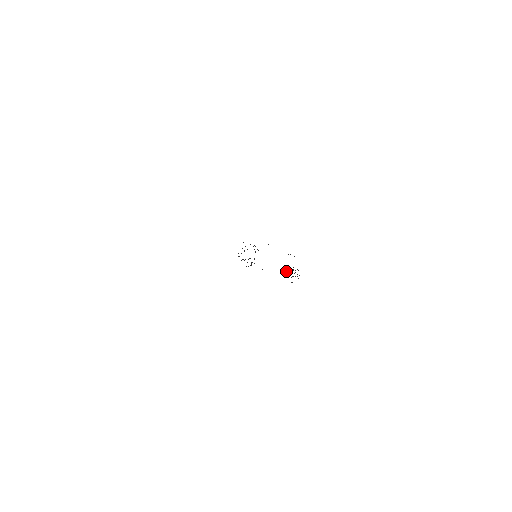
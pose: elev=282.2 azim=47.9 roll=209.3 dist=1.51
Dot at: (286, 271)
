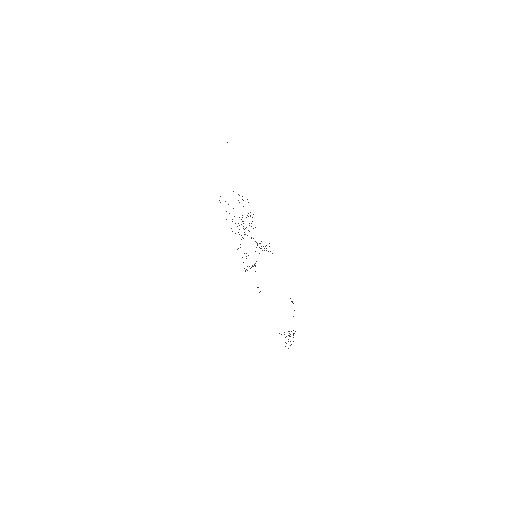
Dot at: occluded
